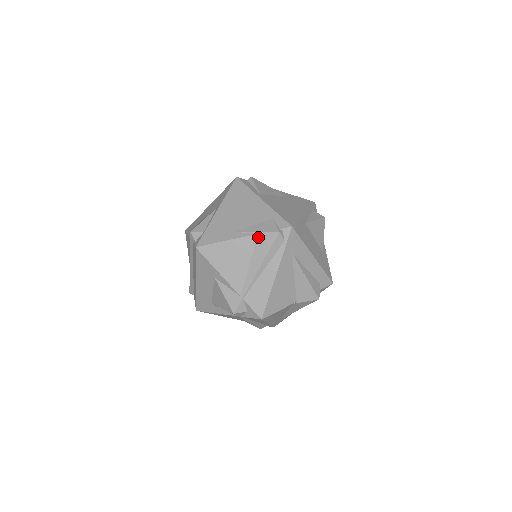
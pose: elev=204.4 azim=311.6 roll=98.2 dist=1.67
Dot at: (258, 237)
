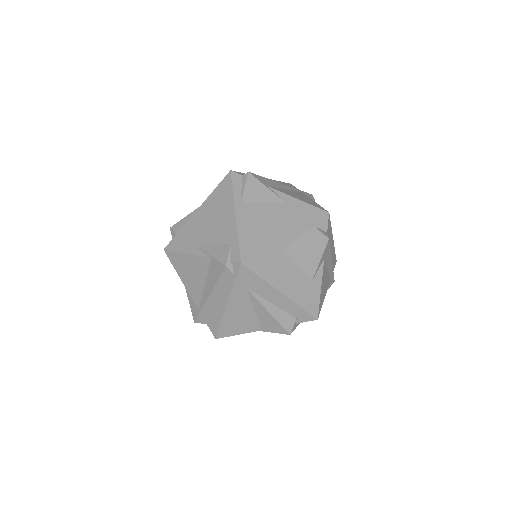
Dot at: (211, 261)
